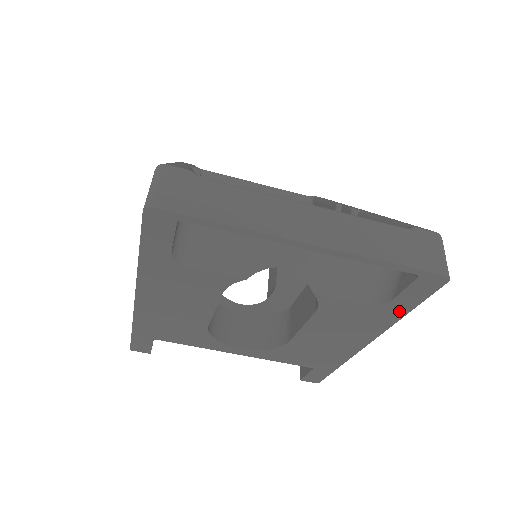
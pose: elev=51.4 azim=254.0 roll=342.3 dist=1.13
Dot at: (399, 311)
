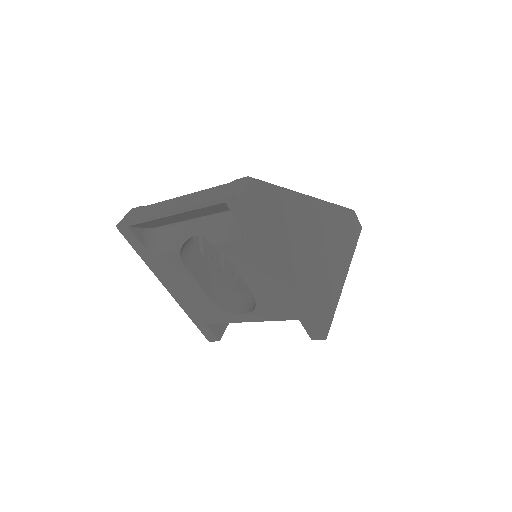
Dot at: (257, 235)
